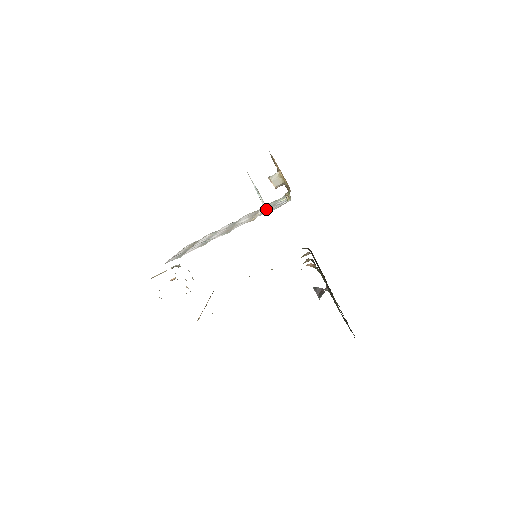
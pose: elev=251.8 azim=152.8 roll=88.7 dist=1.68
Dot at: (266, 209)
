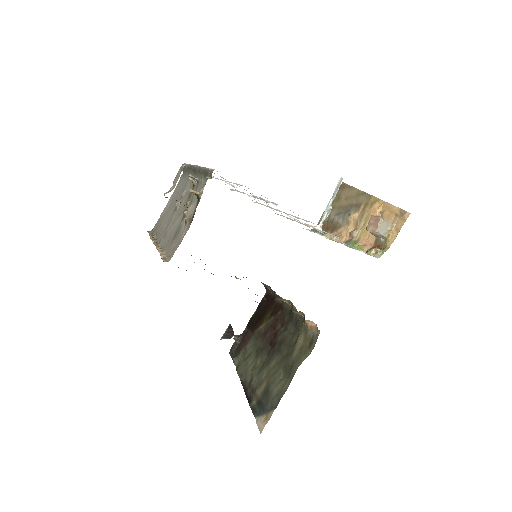
Dot at: occluded
